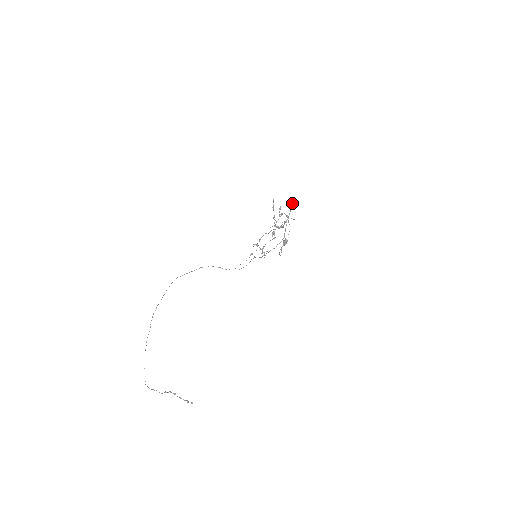
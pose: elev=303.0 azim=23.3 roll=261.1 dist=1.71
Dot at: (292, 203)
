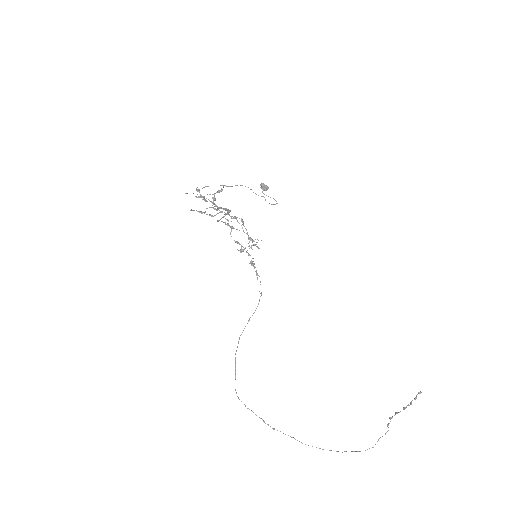
Dot at: (196, 190)
